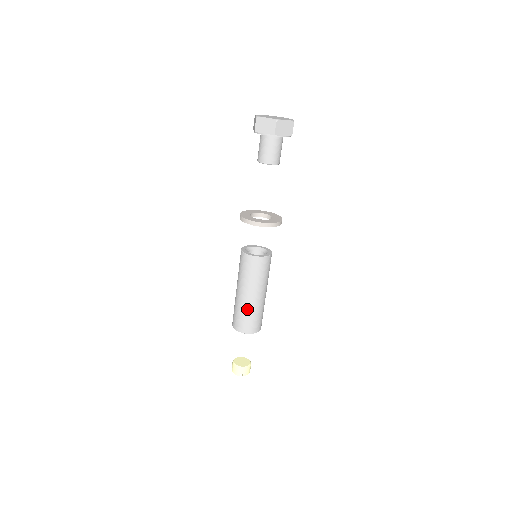
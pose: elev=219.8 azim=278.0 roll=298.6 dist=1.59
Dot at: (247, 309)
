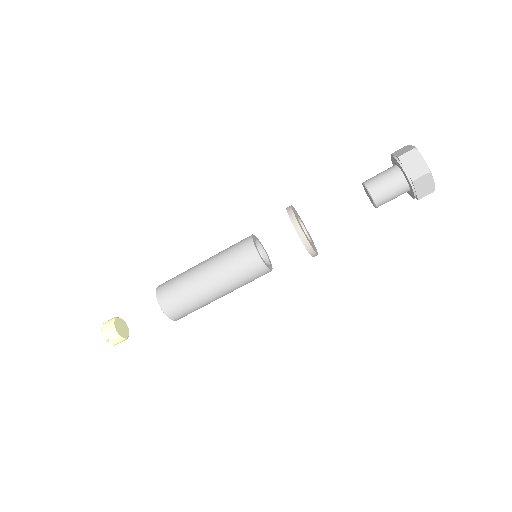
Dot at: (192, 291)
